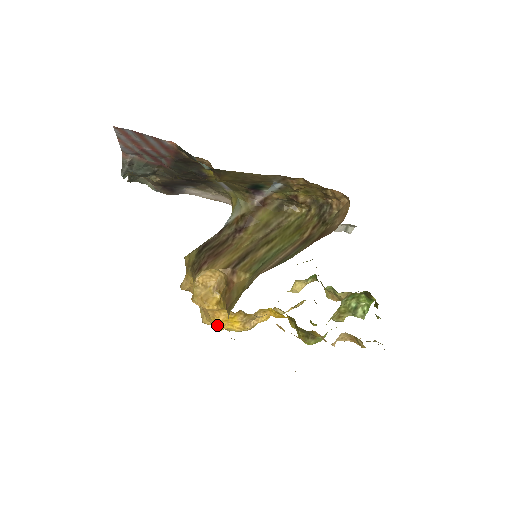
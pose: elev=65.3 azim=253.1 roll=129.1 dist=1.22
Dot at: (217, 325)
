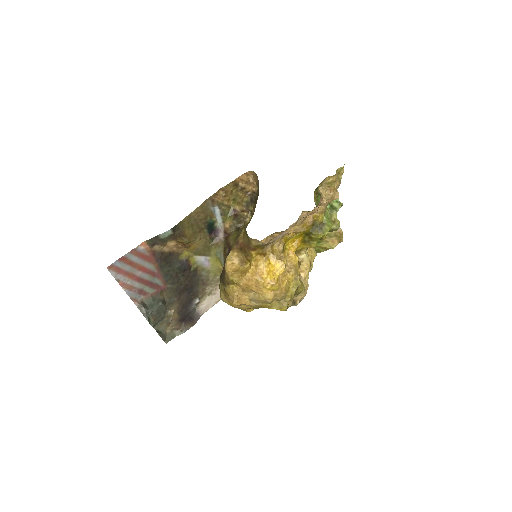
Dot at: (269, 280)
